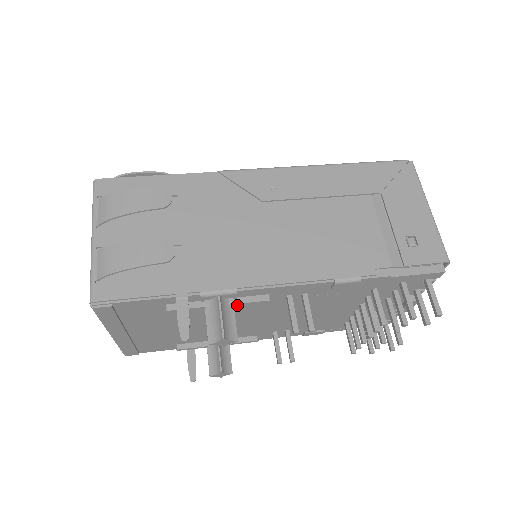
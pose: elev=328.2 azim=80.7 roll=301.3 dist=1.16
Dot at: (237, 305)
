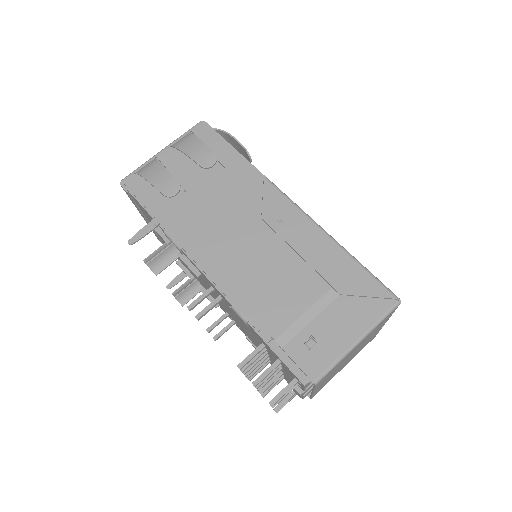
Dot at: (181, 259)
